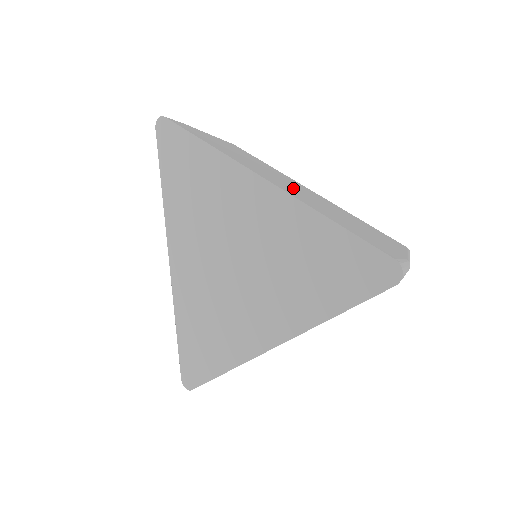
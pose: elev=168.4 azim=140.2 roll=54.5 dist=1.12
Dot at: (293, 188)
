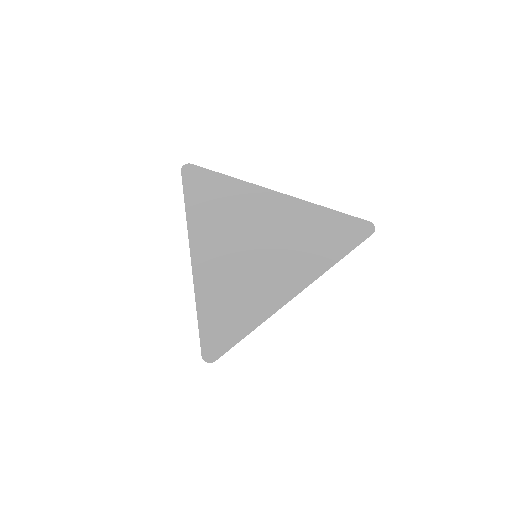
Dot at: occluded
